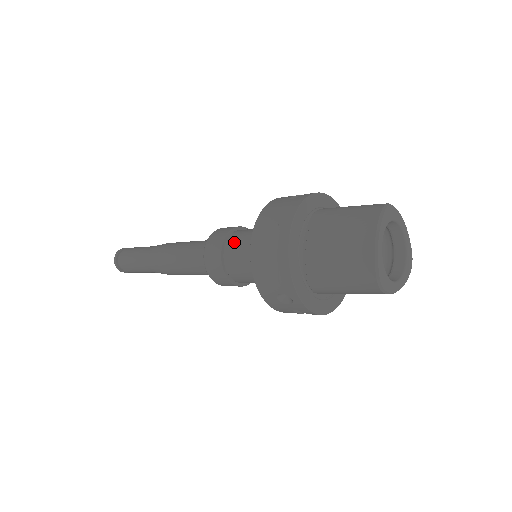
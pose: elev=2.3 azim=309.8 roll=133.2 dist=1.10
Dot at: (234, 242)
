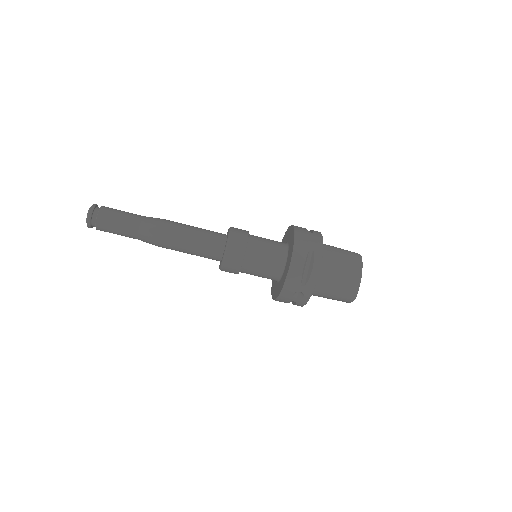
Dot at: (255, 245)
